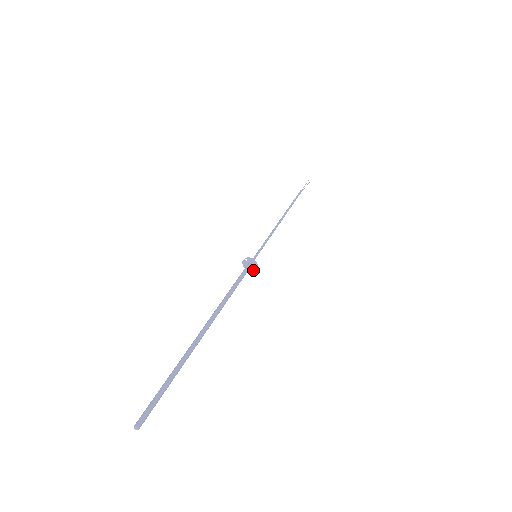
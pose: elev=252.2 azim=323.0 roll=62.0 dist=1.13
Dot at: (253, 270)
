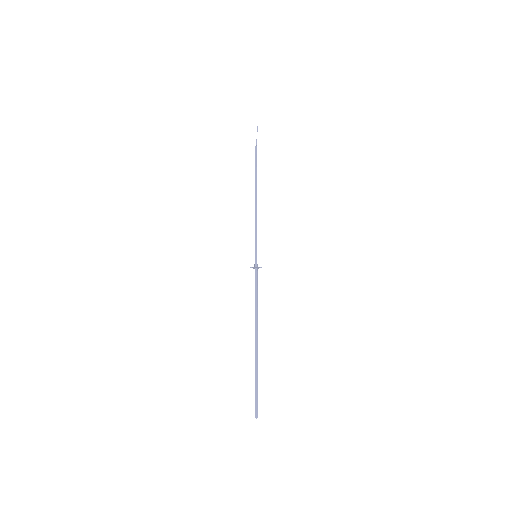
Dot at: occluded
